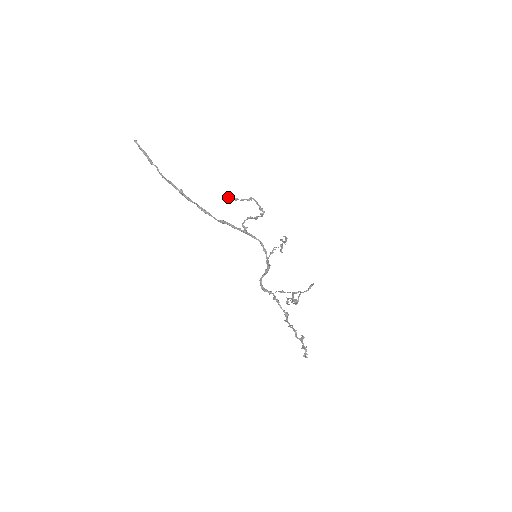
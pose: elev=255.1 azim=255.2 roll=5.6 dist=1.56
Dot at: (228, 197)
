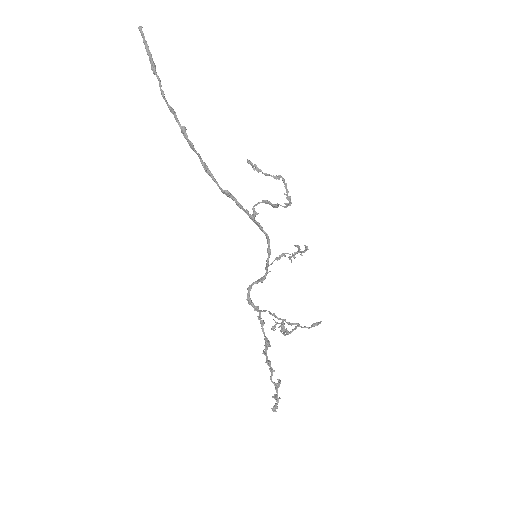
Dot at: (248, 162)
